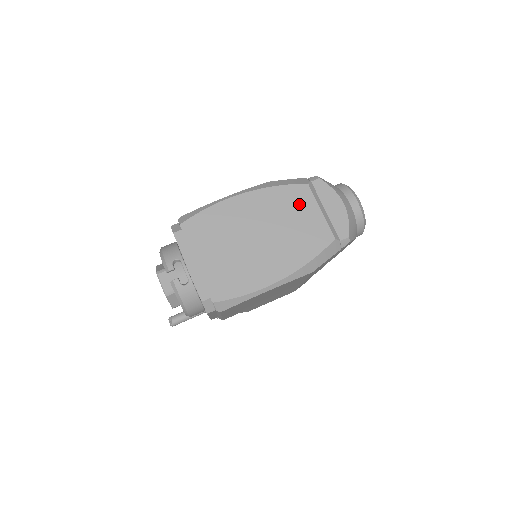
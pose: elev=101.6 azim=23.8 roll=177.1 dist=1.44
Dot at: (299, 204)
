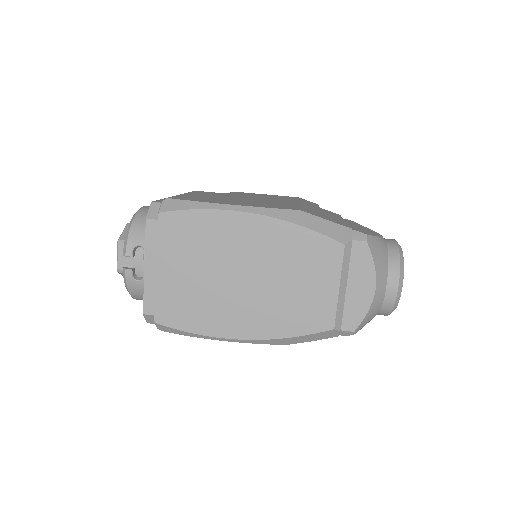
Dot at: (317, 265)
